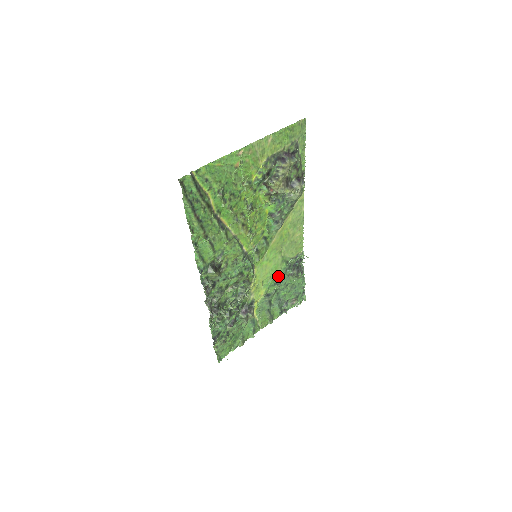
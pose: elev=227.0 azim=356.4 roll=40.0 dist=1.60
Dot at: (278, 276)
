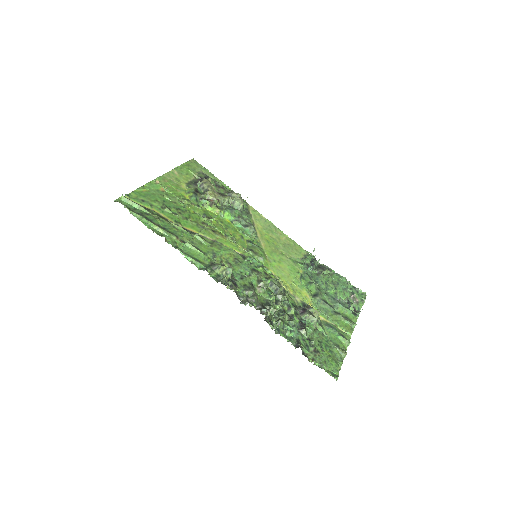
Dot at: (305, 276)
